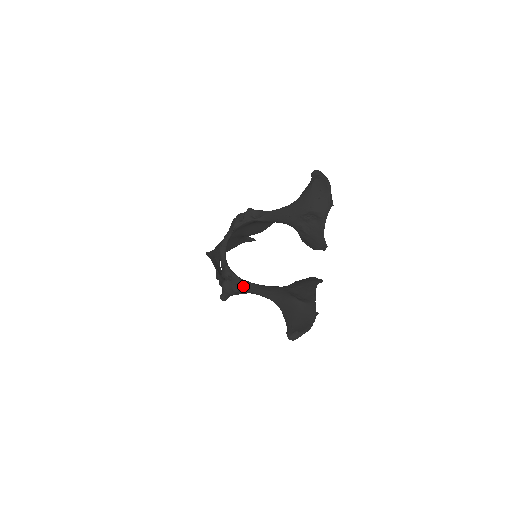
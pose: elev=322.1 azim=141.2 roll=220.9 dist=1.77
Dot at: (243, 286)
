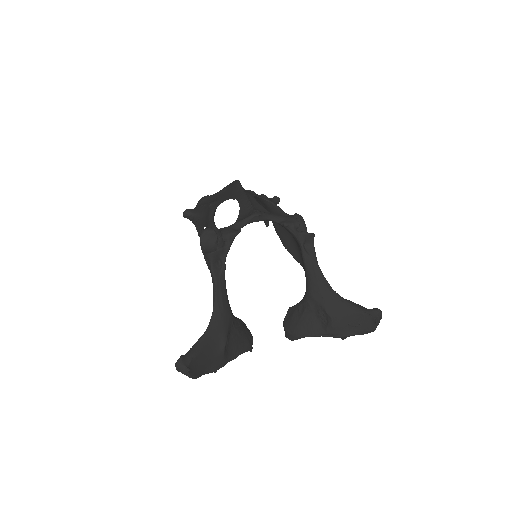
Dot at: (218, 264)
